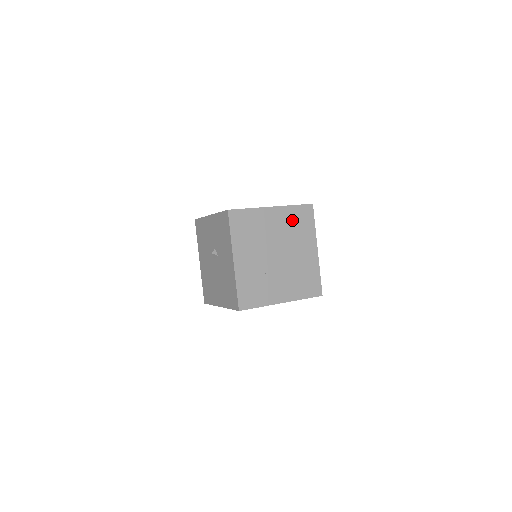
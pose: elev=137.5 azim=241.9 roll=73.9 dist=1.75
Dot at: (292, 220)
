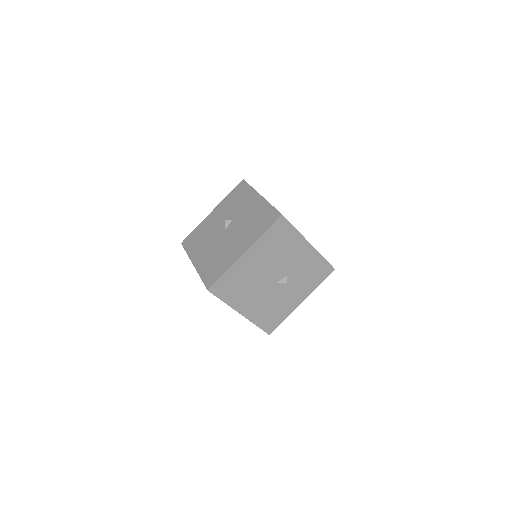
Dot at: occluded
